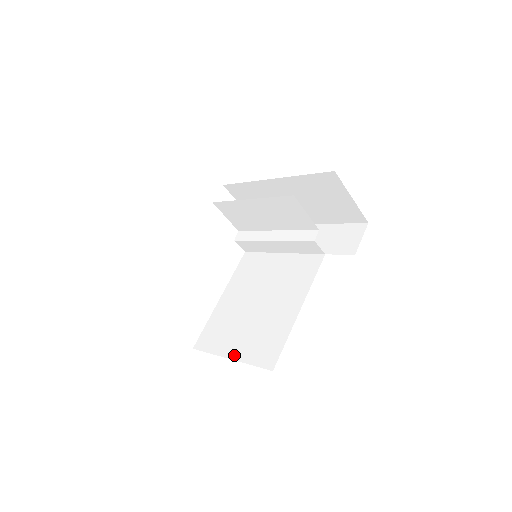
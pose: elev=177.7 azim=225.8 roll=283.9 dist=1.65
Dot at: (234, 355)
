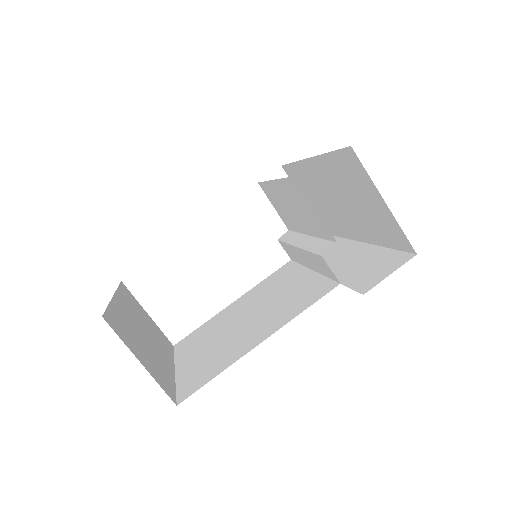
Dot at: (180, 368)
